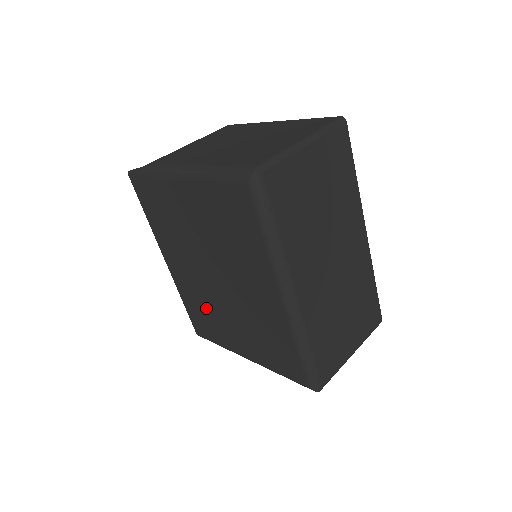
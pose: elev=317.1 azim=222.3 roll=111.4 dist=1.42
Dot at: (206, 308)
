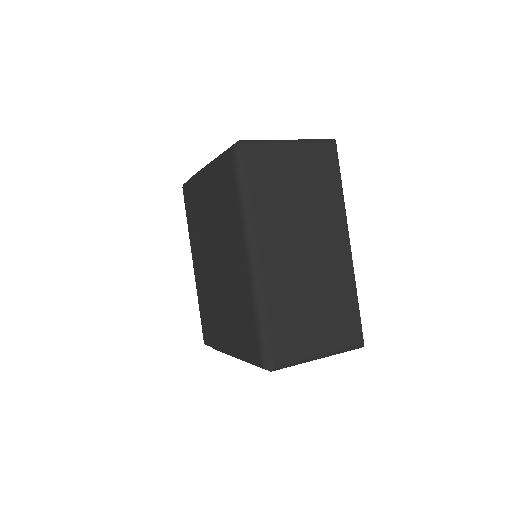
Dot at: (210, 303)
